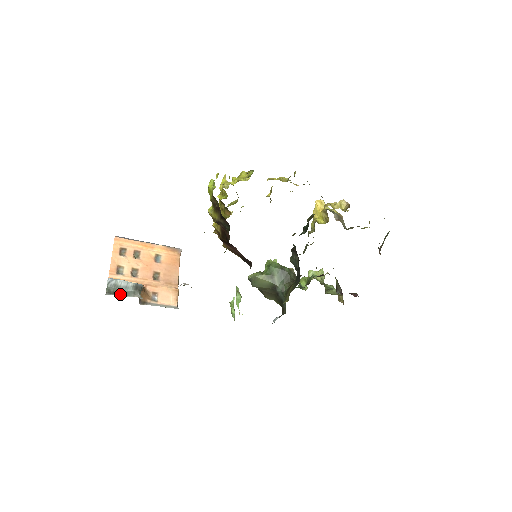
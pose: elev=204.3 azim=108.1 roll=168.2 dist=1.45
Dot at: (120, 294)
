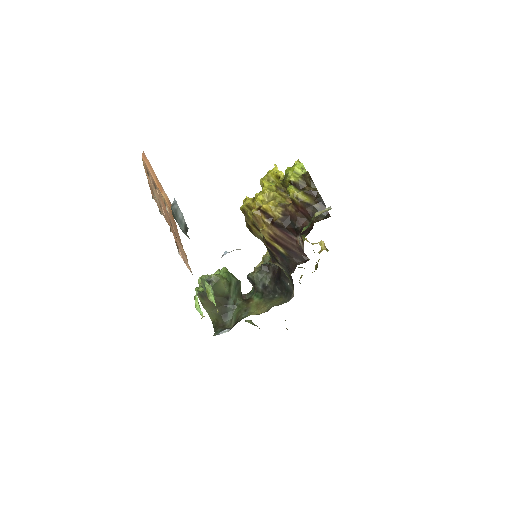
Dot at: (179, 226)
